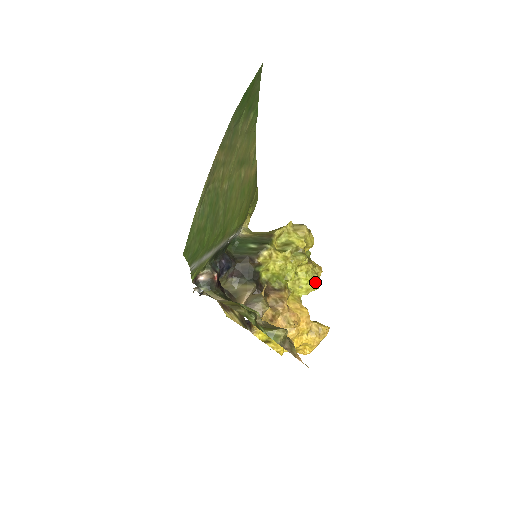
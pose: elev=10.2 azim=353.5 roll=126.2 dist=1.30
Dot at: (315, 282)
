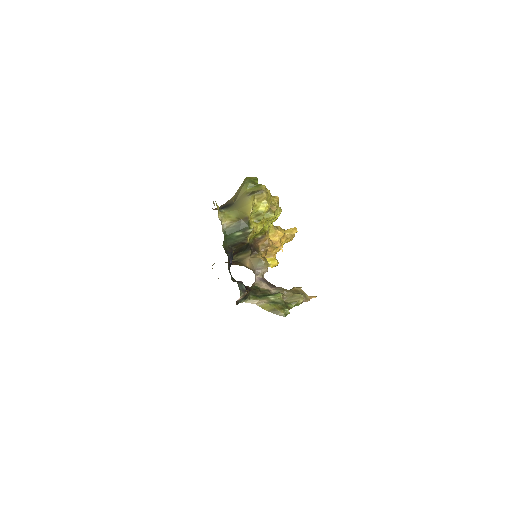
Dot at: occluded
